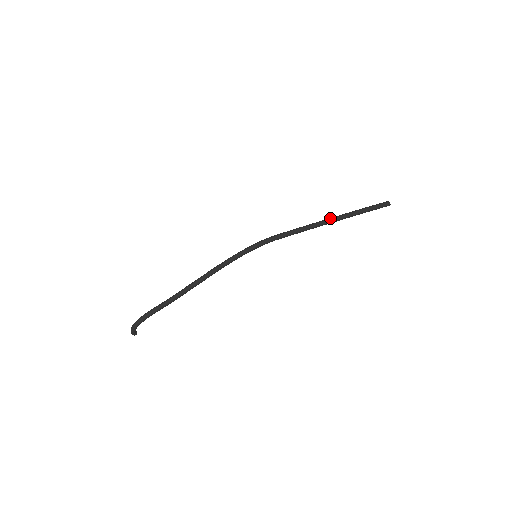
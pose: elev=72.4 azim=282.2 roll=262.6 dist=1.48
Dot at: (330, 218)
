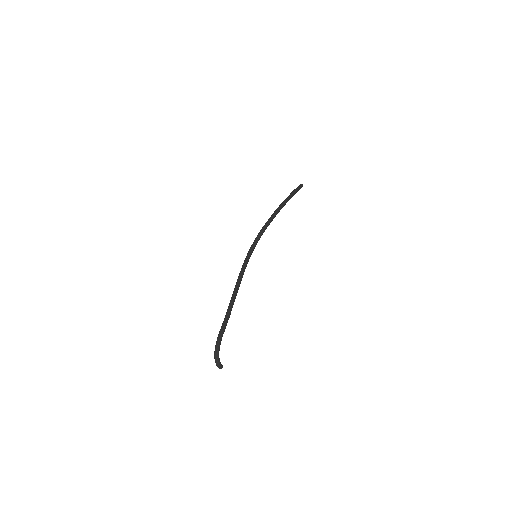
Dot at: (278, 207)
